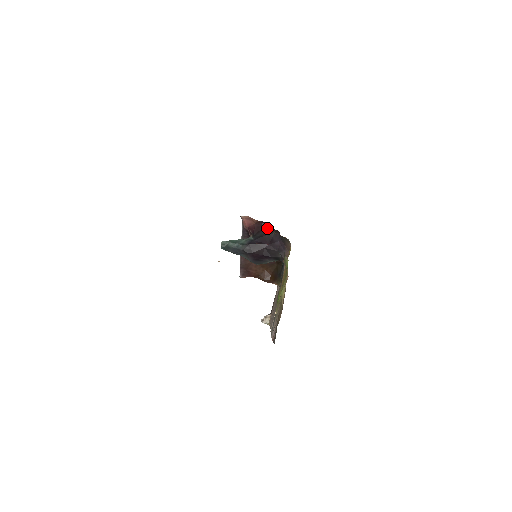
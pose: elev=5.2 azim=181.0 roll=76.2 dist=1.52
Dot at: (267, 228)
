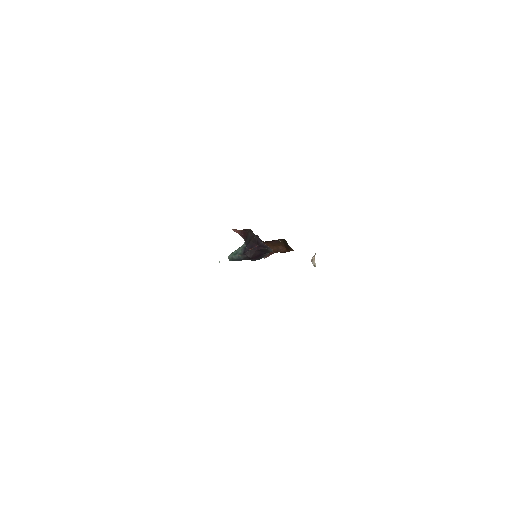
Dot at: (250, 232)
